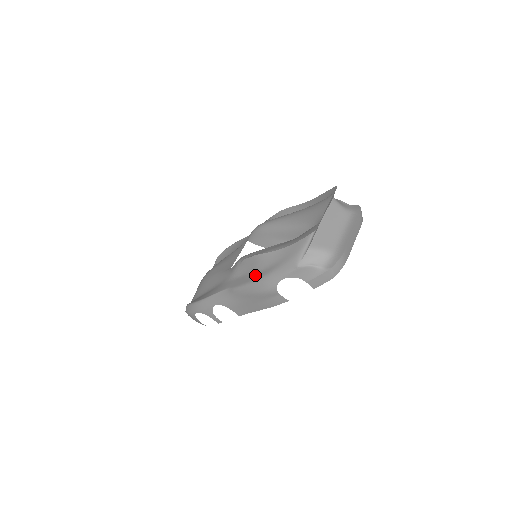
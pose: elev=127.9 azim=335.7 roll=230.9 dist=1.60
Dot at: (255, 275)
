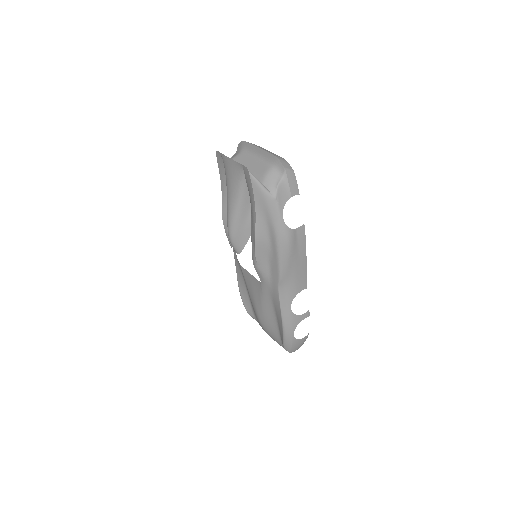
Dot at: (272, 249)
